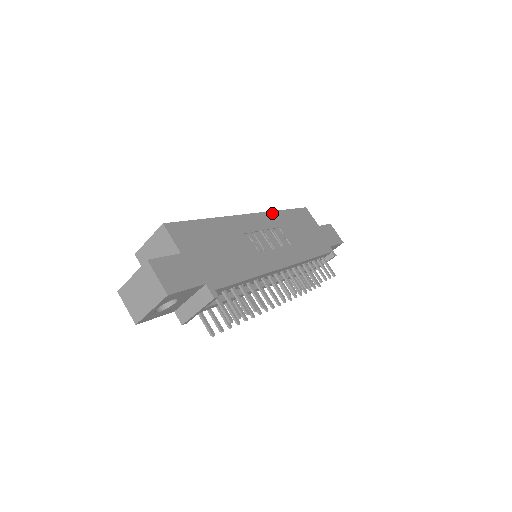
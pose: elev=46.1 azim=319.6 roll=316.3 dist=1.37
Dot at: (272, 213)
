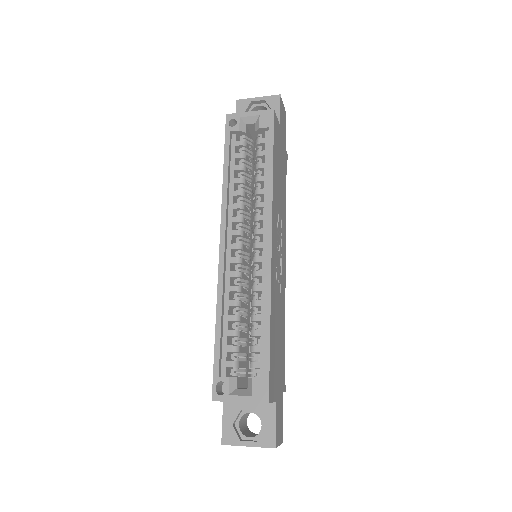
Dot at: (273, 198)
